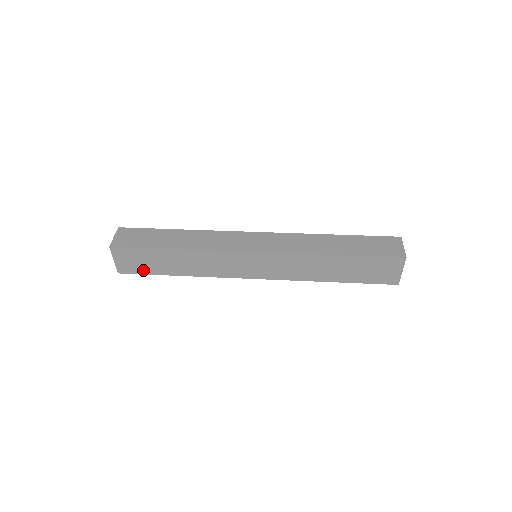
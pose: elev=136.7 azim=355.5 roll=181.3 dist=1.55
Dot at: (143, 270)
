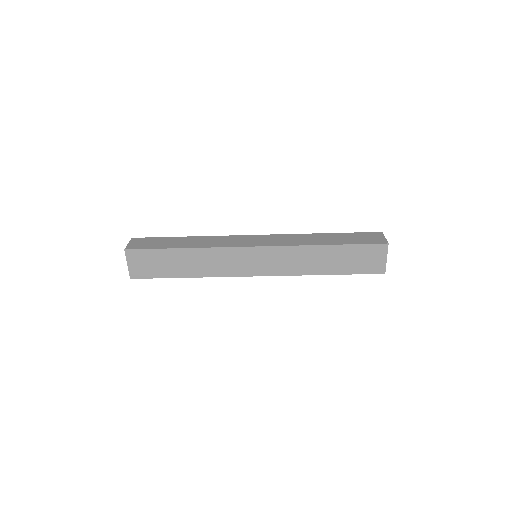
Dot at: (154, 274)
